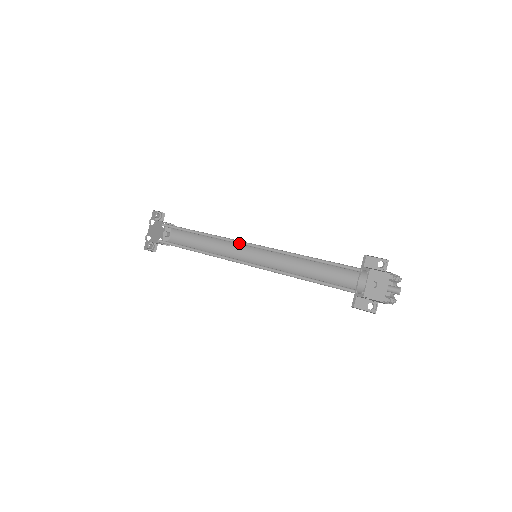
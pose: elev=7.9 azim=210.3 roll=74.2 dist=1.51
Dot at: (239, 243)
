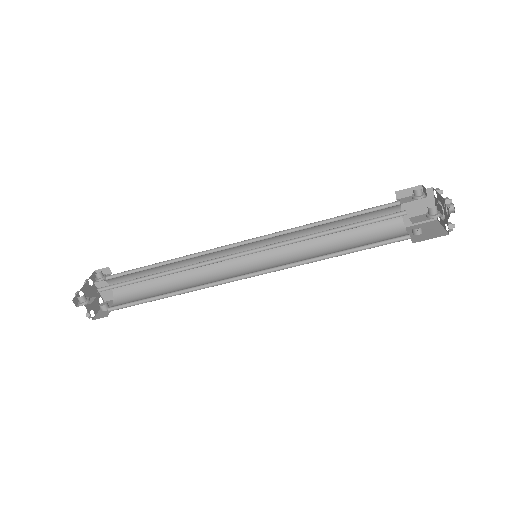
Dot at: (231, 248)
